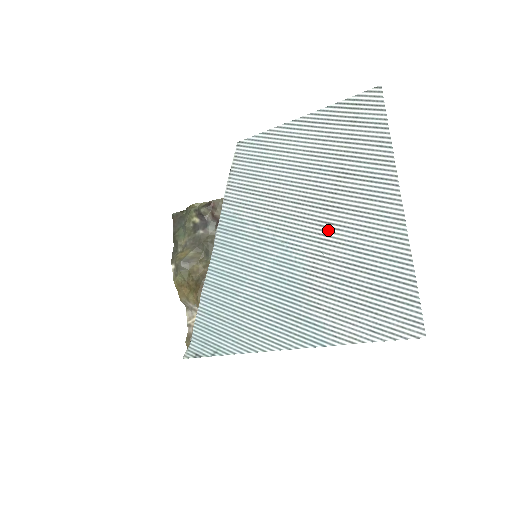
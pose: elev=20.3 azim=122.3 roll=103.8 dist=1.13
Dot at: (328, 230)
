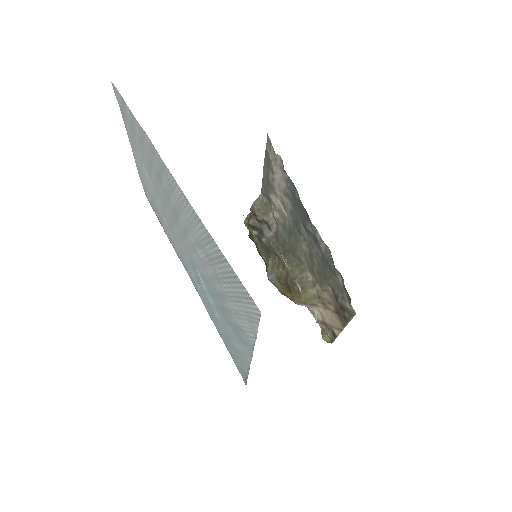
Dot at: (188, 237)
